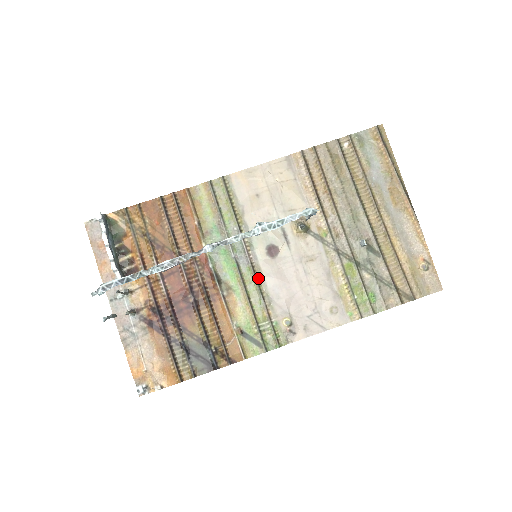
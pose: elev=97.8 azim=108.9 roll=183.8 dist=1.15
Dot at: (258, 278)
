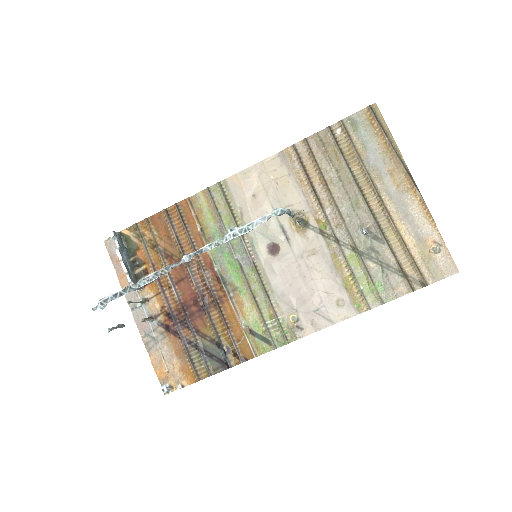
Dot at: (262, 277)
